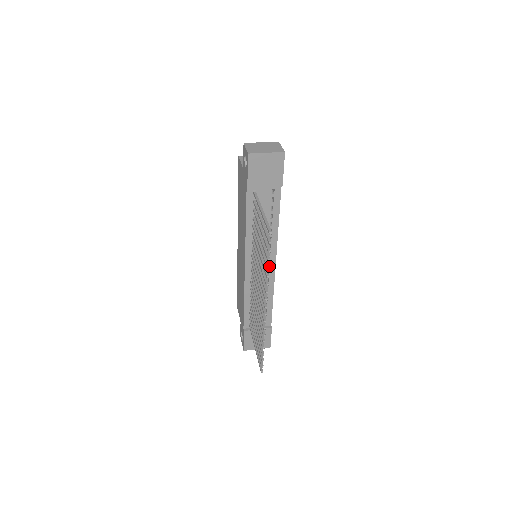
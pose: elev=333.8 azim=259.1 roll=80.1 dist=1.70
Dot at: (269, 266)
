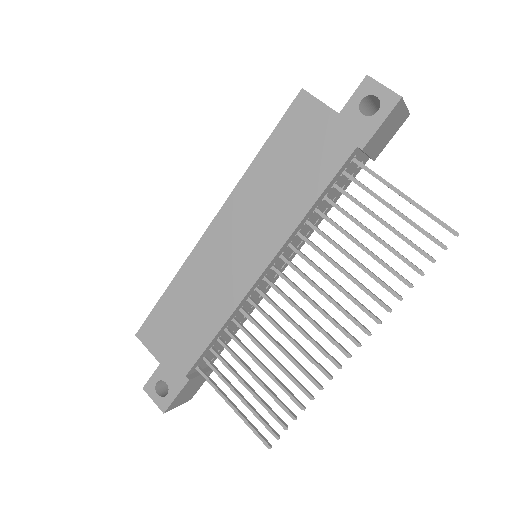
Dot at: (276, 274)
